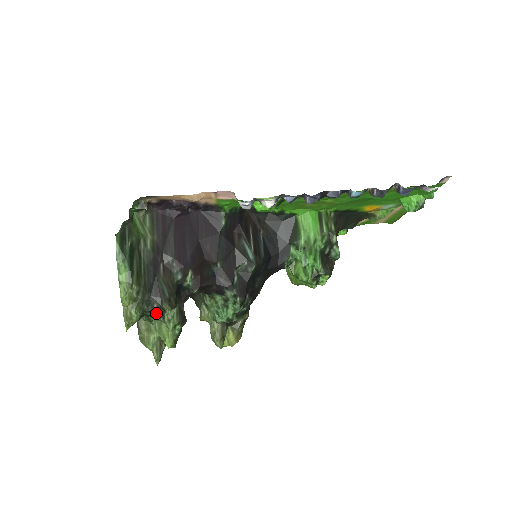
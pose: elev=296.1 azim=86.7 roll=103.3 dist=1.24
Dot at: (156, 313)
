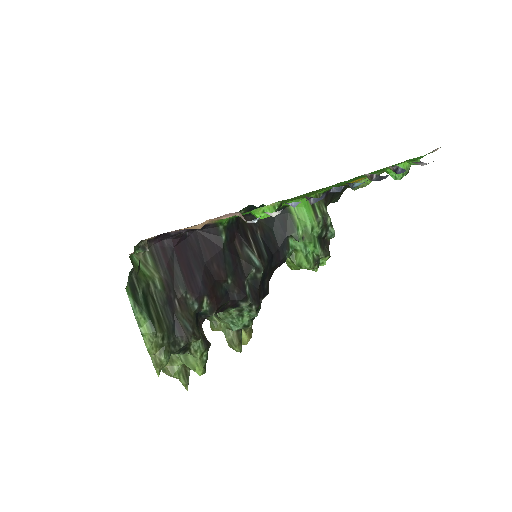
Dot at: (182, 349)
